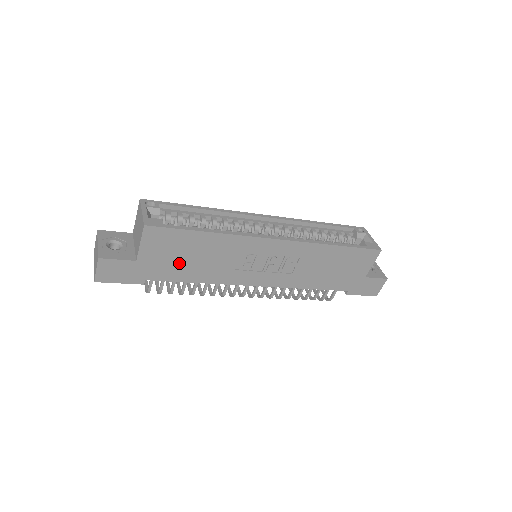
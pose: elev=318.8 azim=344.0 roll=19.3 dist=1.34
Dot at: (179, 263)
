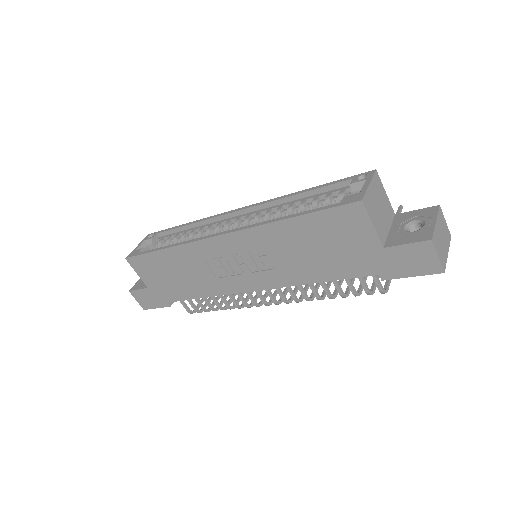
Dot at: (173, 283)
